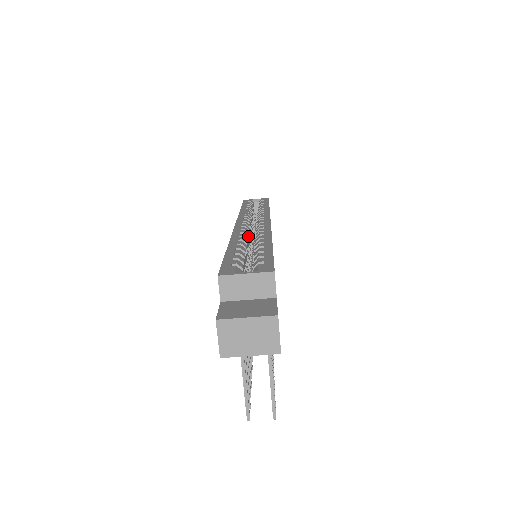
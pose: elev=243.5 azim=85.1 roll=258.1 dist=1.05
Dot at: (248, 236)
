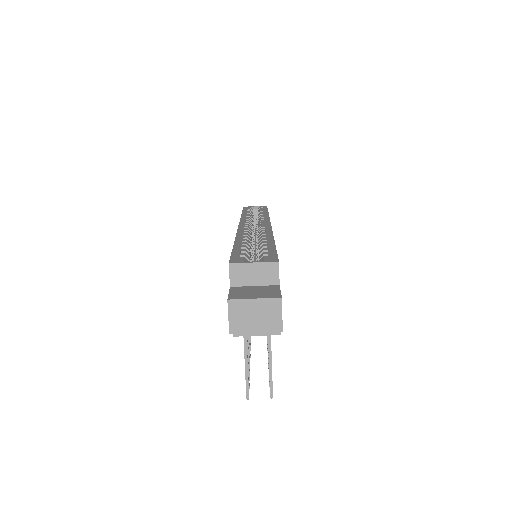
Dot at: occluded
